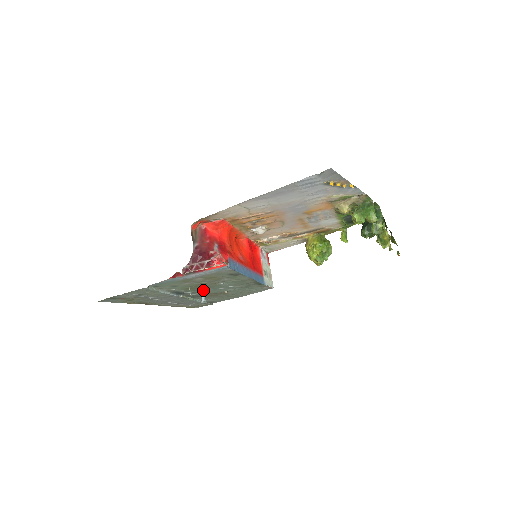
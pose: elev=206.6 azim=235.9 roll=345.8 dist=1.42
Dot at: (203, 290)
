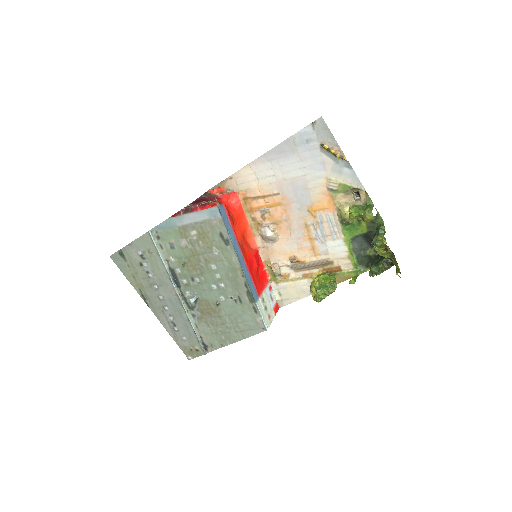
Dot at: (197, 283)
